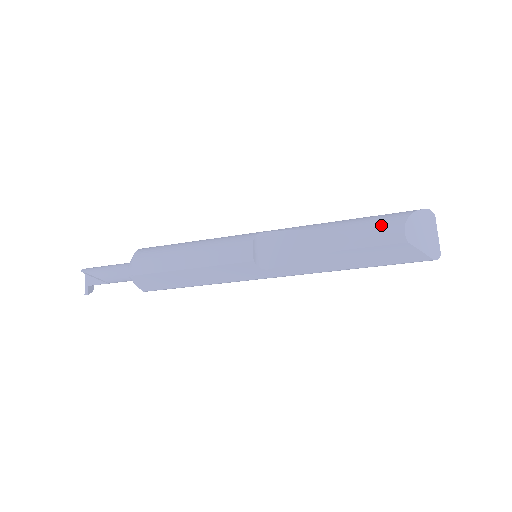
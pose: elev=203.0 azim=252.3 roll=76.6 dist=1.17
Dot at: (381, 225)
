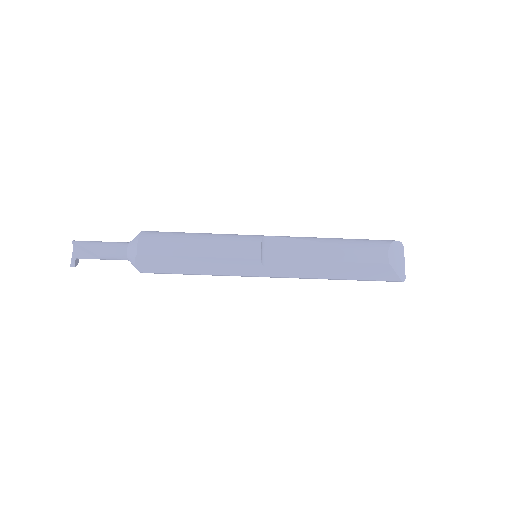
Dot at: (370, 247)
